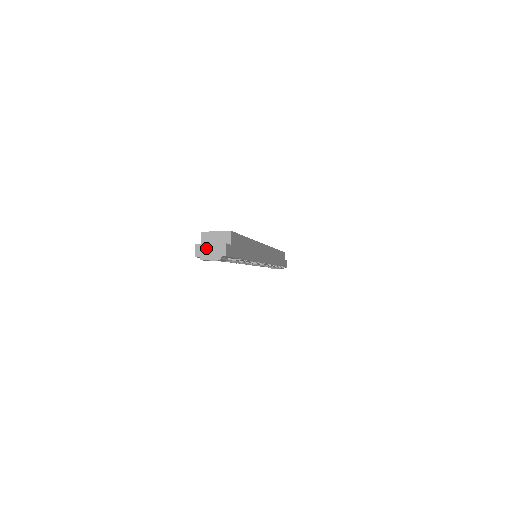
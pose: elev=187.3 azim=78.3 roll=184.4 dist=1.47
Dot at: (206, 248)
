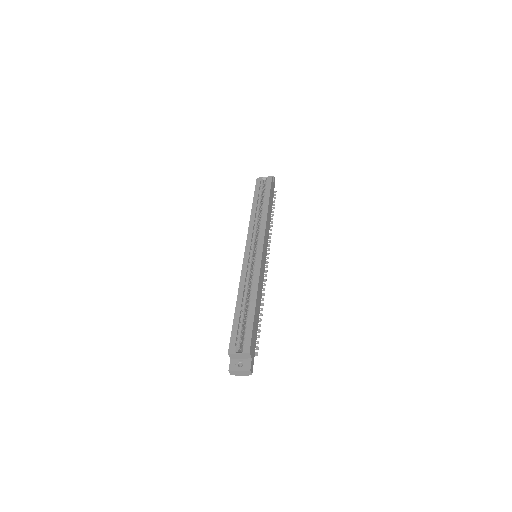
Dot at: (237, 372)
